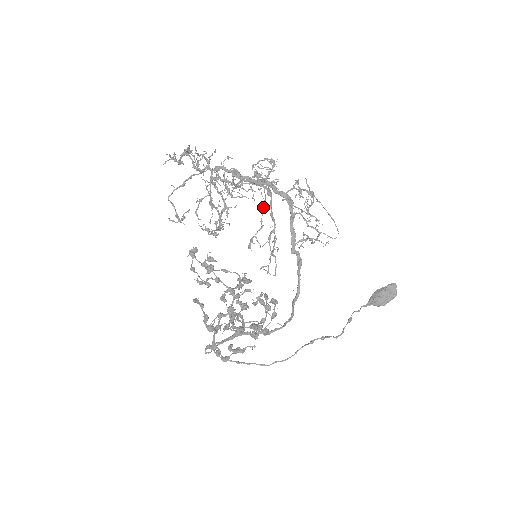
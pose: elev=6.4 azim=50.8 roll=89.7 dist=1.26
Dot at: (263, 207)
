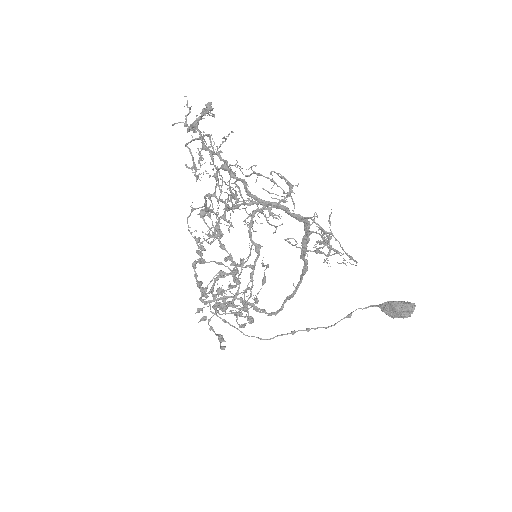
Dot at: occluded
